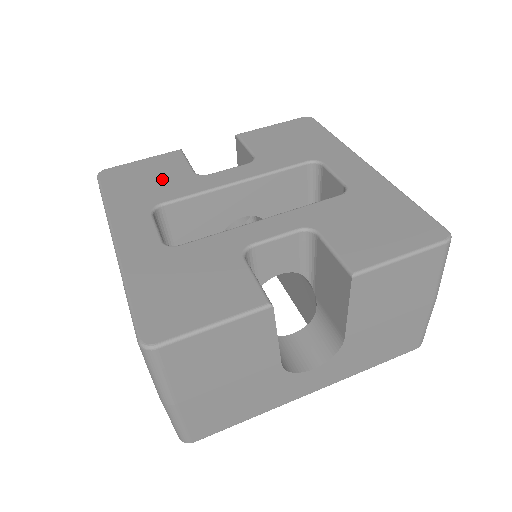
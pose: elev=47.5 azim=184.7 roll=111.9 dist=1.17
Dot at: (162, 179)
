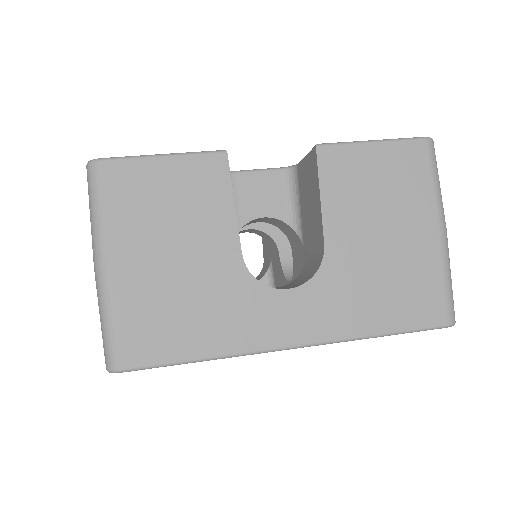
Dot at: occluded
